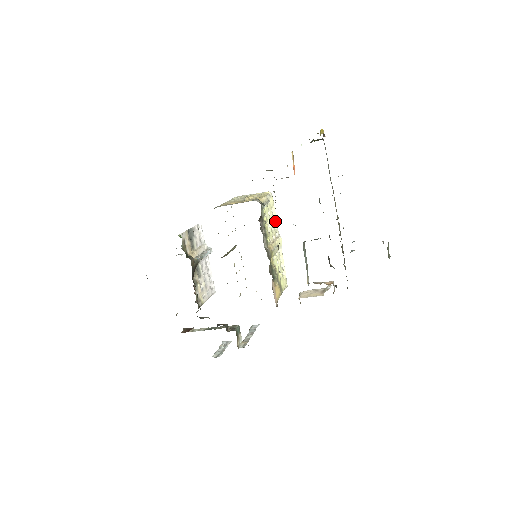
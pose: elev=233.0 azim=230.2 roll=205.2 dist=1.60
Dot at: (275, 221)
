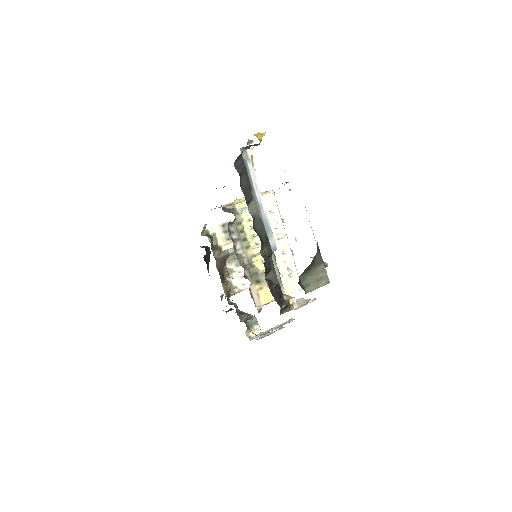
Dot at: (279, 221)
